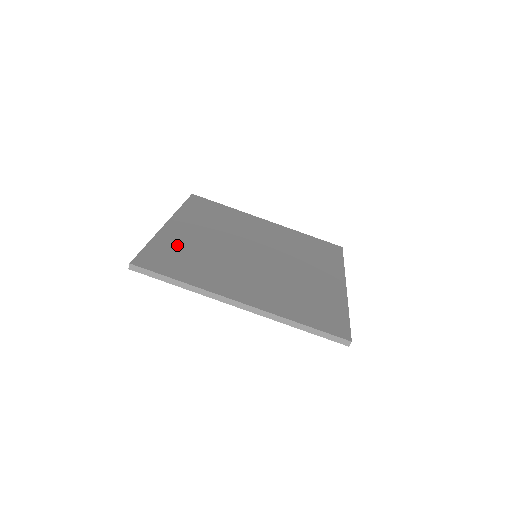
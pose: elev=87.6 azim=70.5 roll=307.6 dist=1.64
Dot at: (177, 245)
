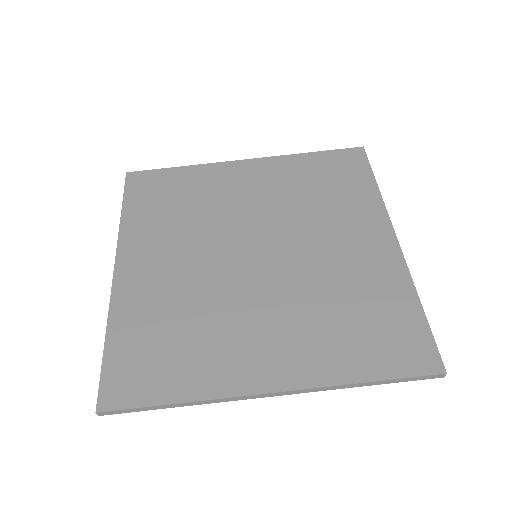
Dot at: (144, 317)
